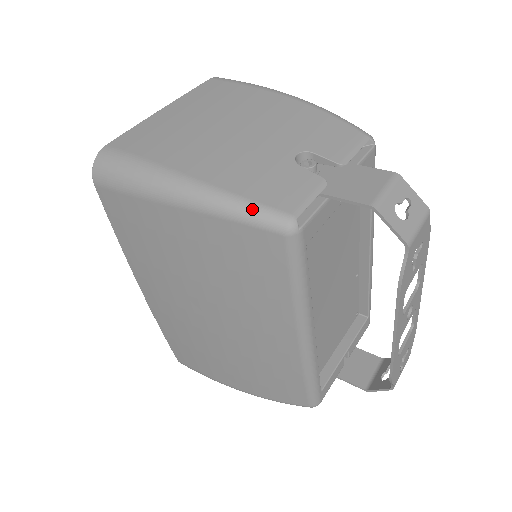
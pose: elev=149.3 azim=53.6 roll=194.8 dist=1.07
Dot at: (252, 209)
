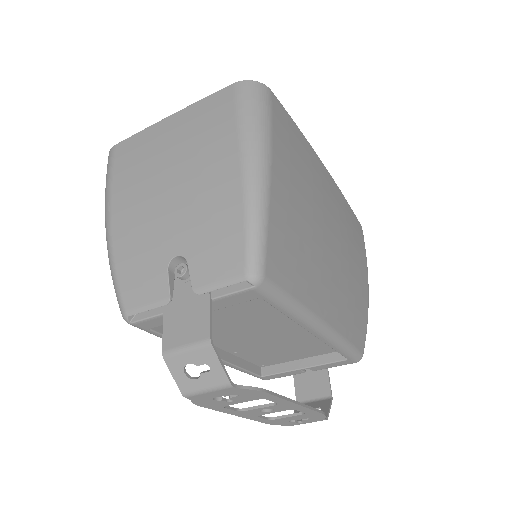
Dot at: (115, 286)
